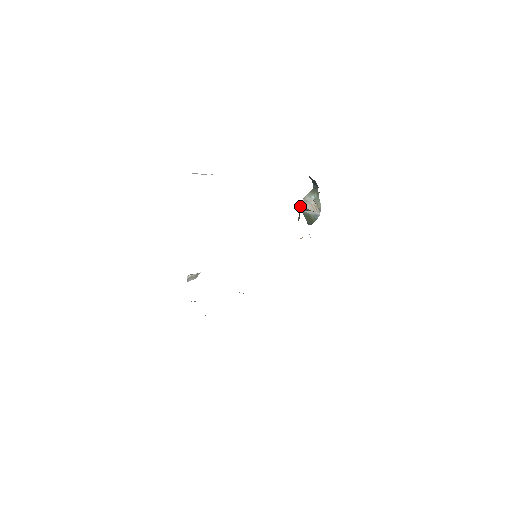
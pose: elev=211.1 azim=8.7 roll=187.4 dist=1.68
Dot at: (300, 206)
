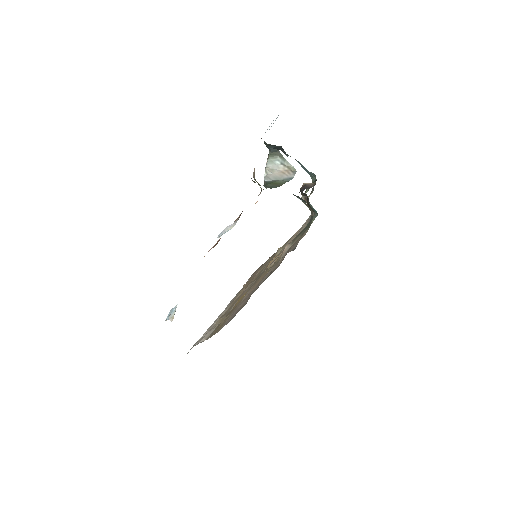
Dot at: (265, 178)
